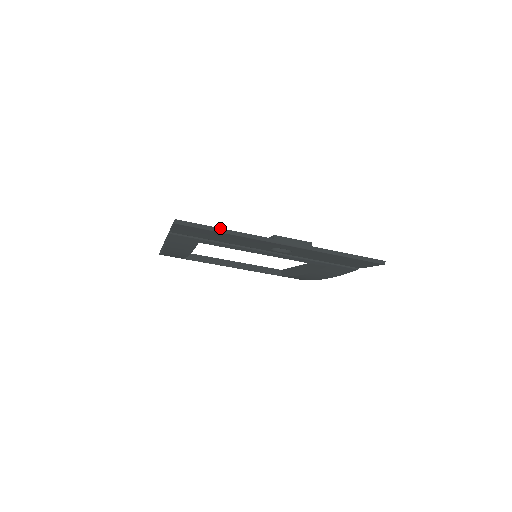
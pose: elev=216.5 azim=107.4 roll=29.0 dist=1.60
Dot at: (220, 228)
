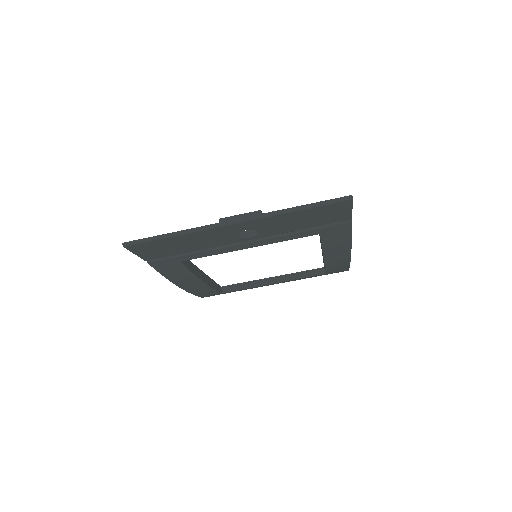
Dot at: (165, 234)
